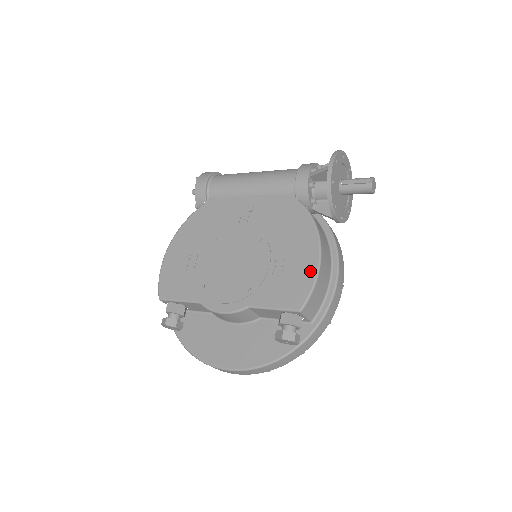
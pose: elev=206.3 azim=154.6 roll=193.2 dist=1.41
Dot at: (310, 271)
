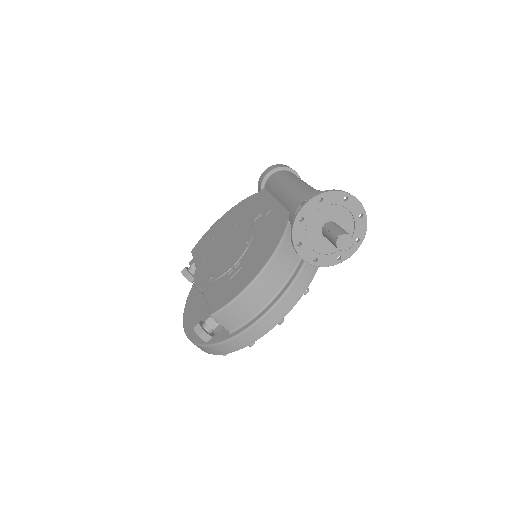
Dot at: (238, 289)
